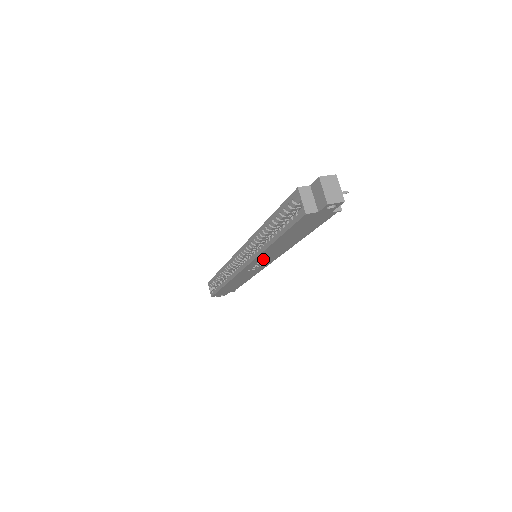
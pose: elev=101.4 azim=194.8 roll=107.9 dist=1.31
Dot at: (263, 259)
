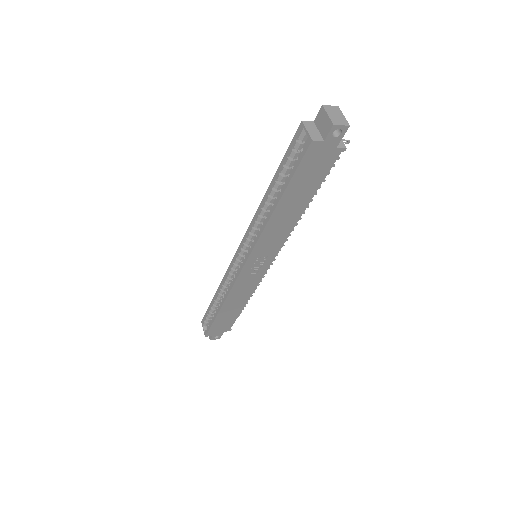
Dot at: (265, 248)
